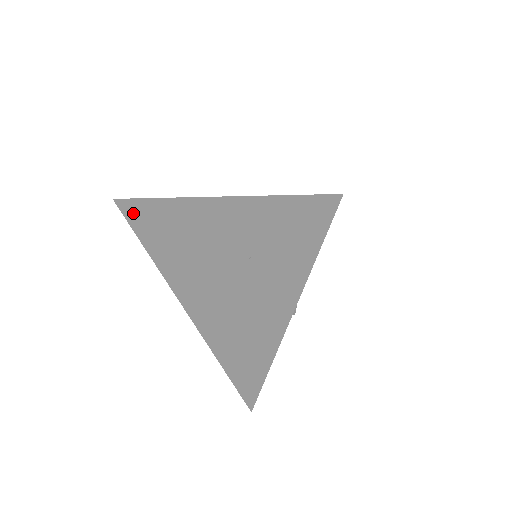
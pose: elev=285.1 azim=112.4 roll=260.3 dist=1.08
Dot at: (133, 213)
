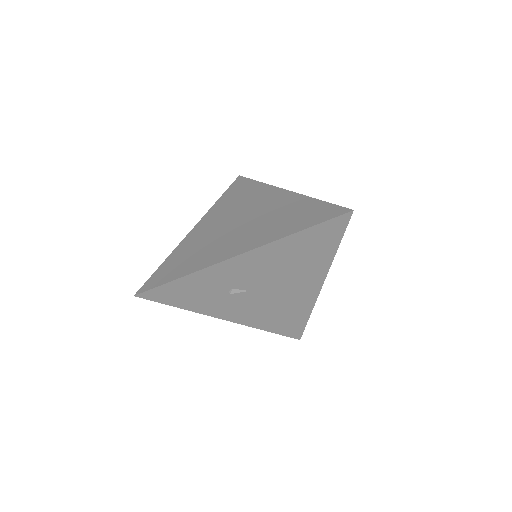
Dot at: (240, 183)
